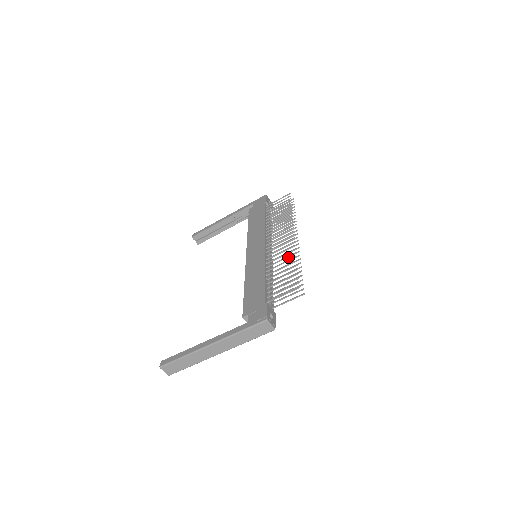
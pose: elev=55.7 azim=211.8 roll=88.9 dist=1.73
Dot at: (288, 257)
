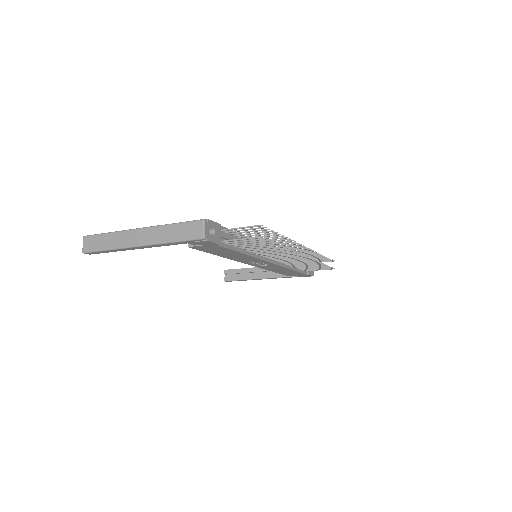
Dot at: (281, 253)
